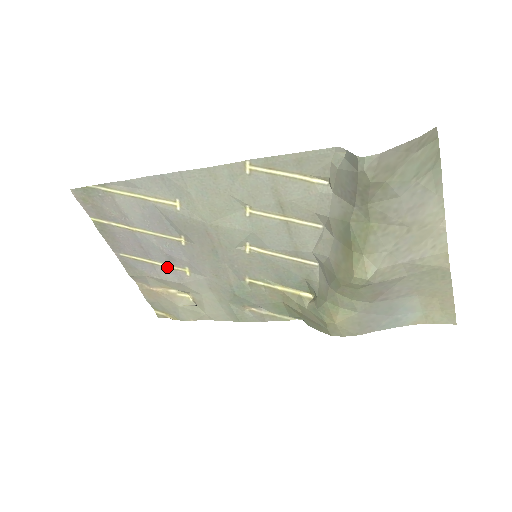
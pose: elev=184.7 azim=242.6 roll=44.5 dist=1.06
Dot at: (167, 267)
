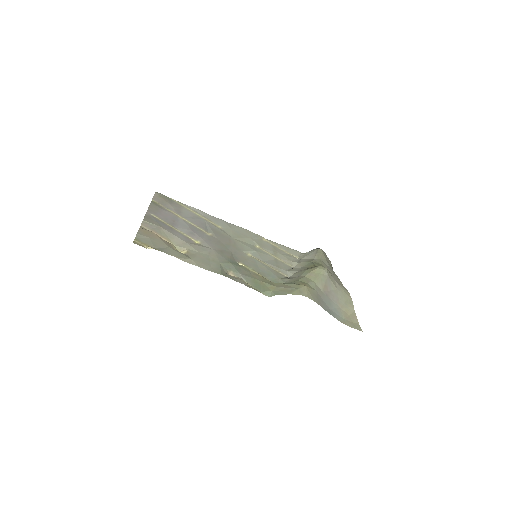
Dot at: (183, 234)
